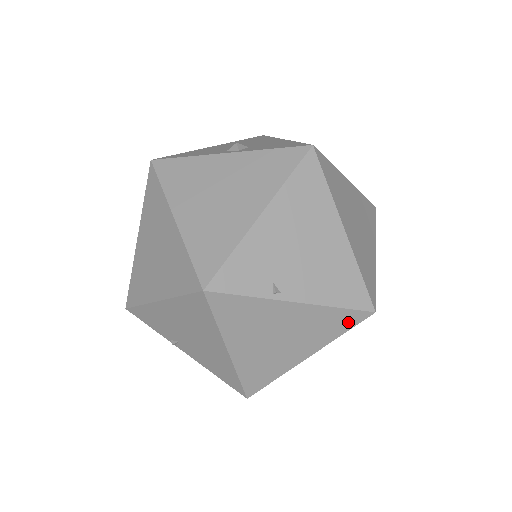
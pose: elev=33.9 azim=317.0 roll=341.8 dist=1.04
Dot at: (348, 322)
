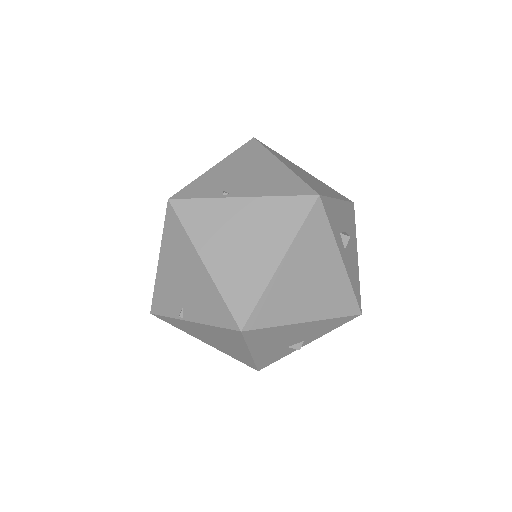
Dot at: (299, 211)
